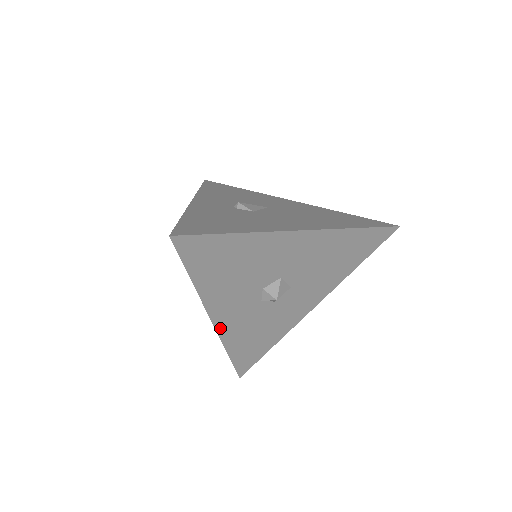
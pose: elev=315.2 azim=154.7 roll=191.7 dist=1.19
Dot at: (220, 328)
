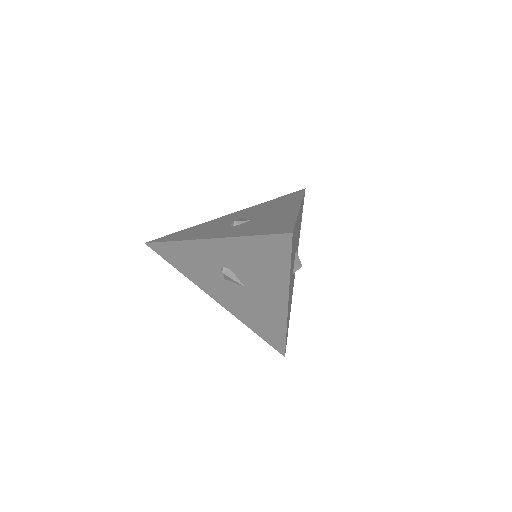
Dot at: occluded
